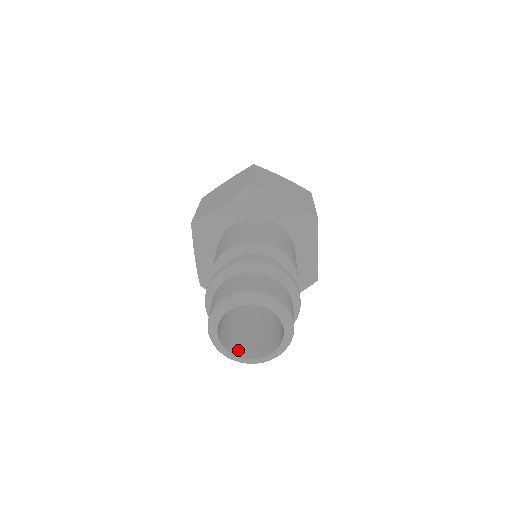
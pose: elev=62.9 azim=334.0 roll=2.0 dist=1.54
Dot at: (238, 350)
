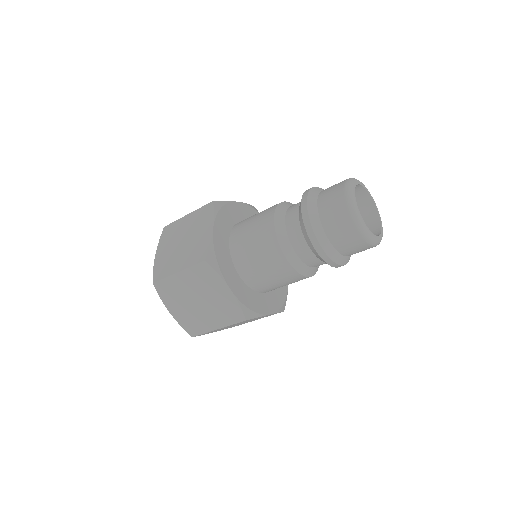
Dot at: occluded
